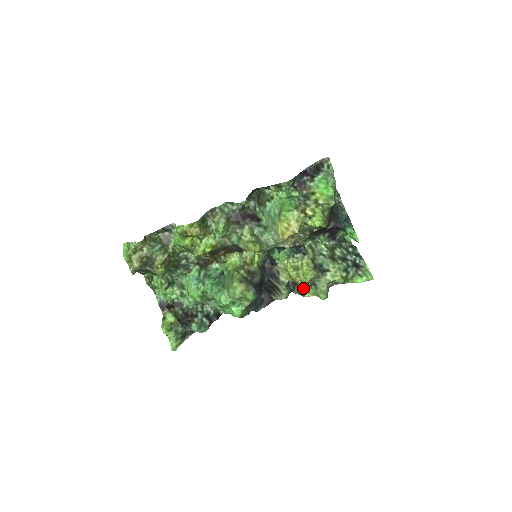
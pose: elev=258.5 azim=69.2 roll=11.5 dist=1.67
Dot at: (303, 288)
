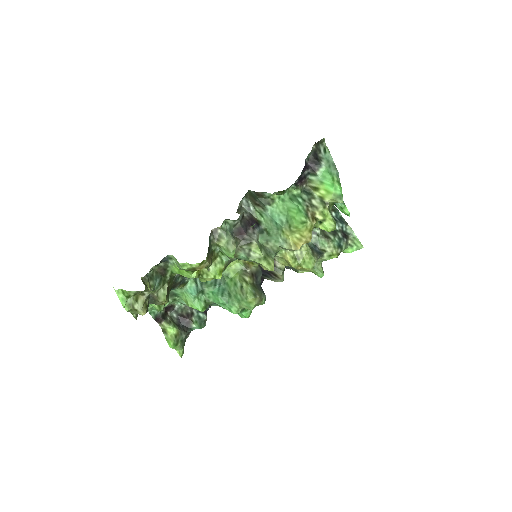
Dot at: occluded
